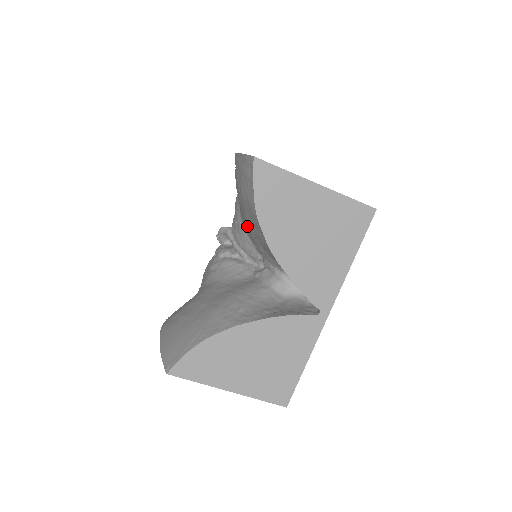
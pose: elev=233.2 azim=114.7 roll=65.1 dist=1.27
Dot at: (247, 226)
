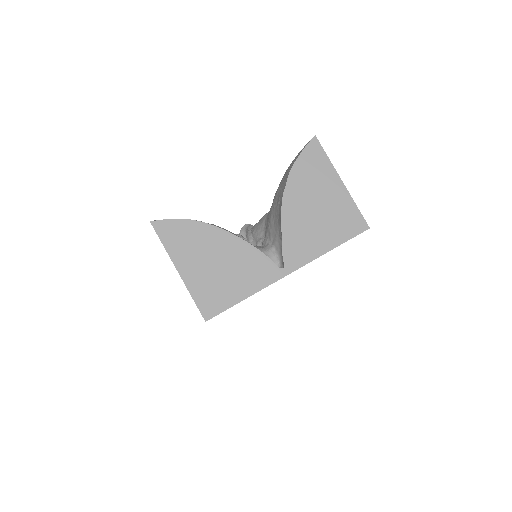
Dot at: (273, 199)
